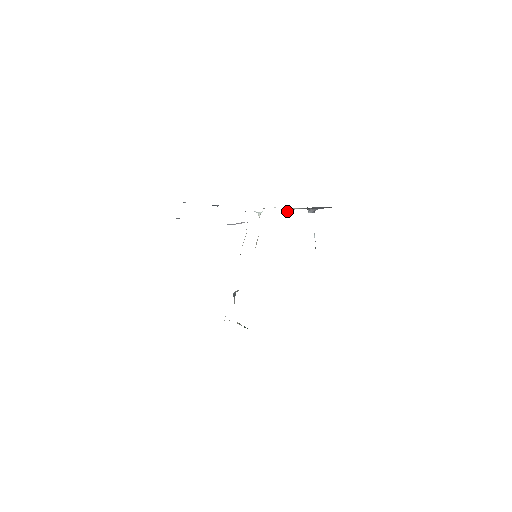
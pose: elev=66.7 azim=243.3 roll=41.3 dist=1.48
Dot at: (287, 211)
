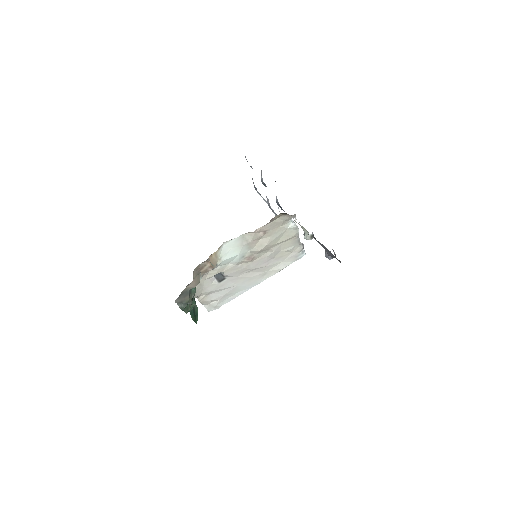
Dot at: (304, 232)
